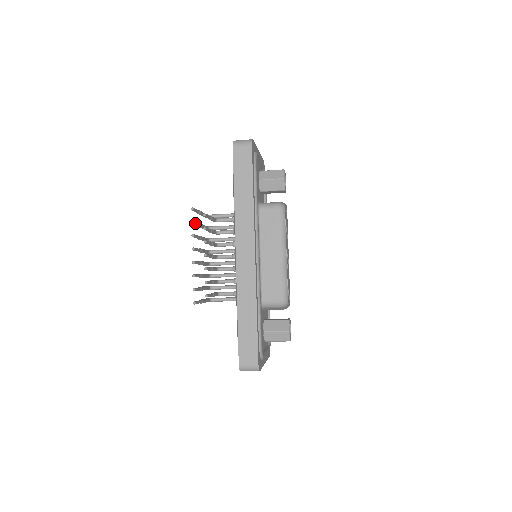
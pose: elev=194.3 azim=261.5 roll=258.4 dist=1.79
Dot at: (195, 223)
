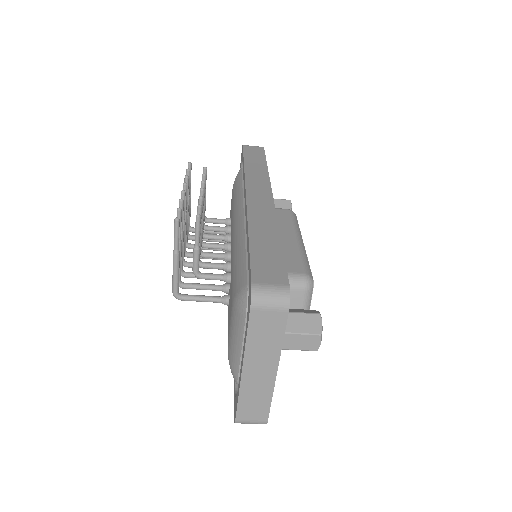
Dot at: (189, 177)
